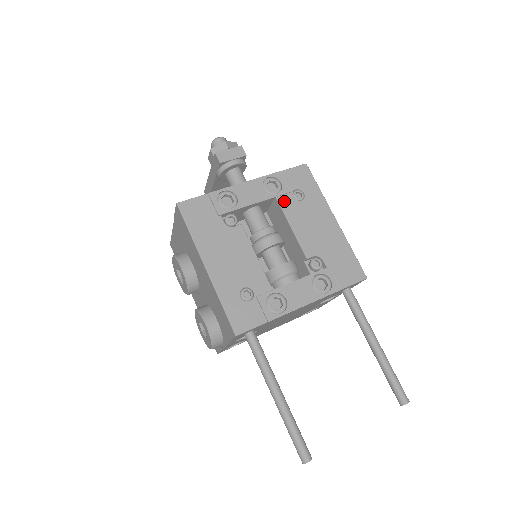
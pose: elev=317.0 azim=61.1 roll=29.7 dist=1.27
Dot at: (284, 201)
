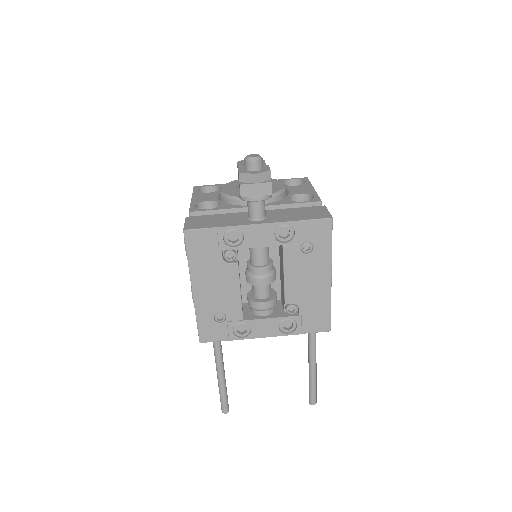
Dot at: (289, 251)
